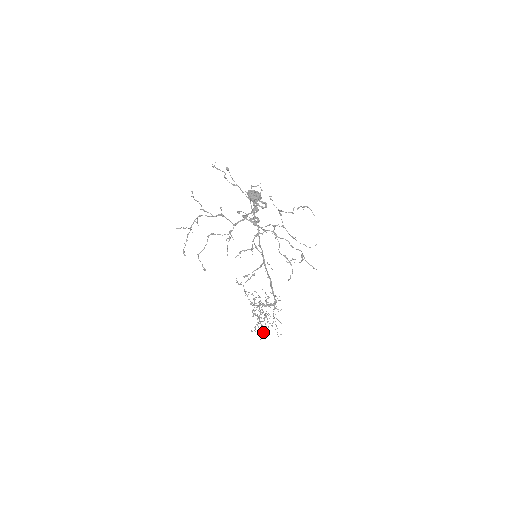
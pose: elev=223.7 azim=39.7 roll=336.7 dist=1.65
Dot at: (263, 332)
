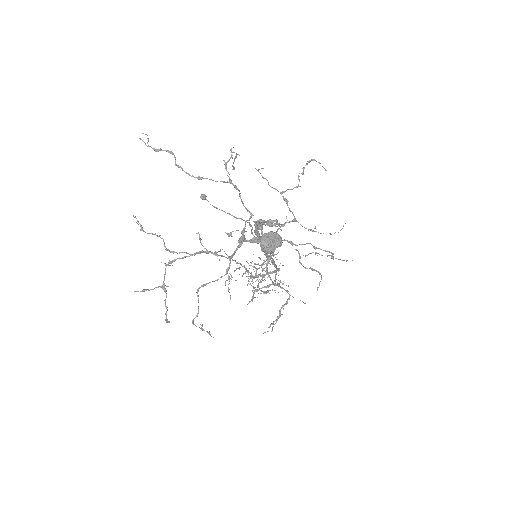
Dot at: occluded
